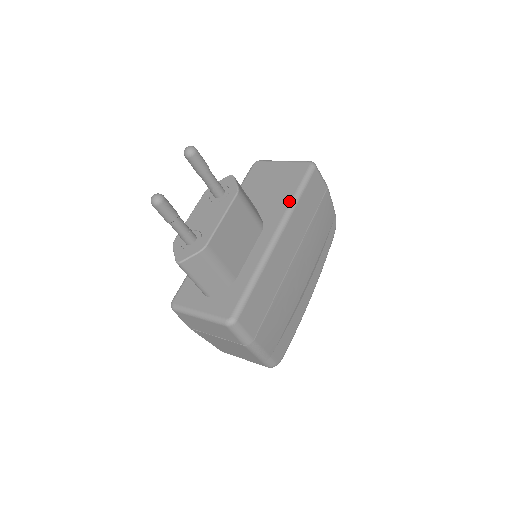
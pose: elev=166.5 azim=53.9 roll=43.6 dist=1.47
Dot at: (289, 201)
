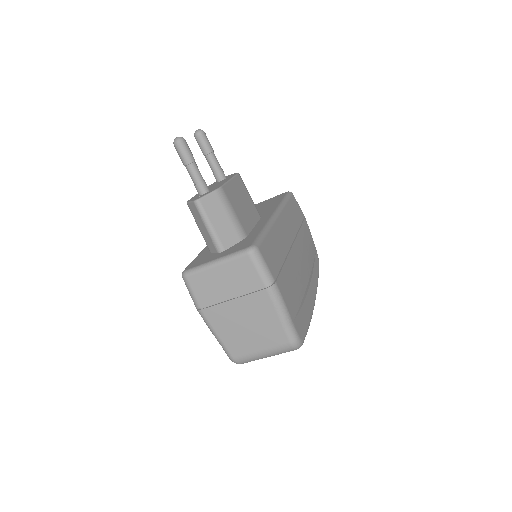
Dot at: (278, 203)
